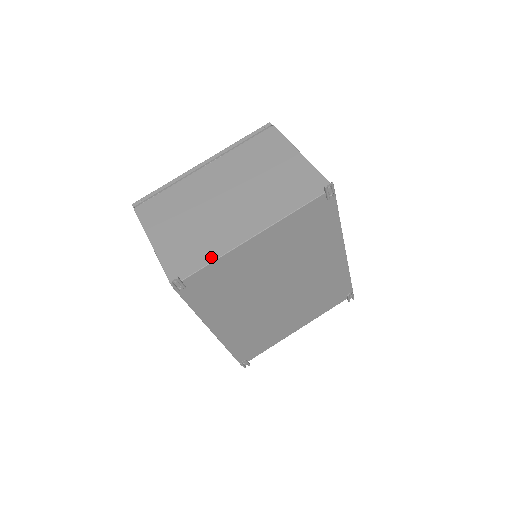
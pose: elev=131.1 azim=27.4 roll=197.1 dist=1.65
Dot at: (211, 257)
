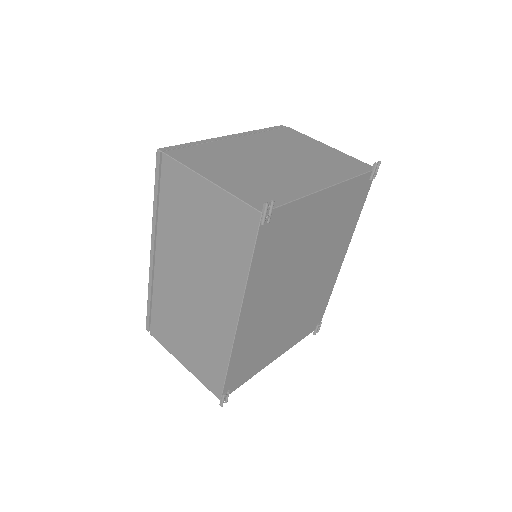
Dot at: (293, 196)
